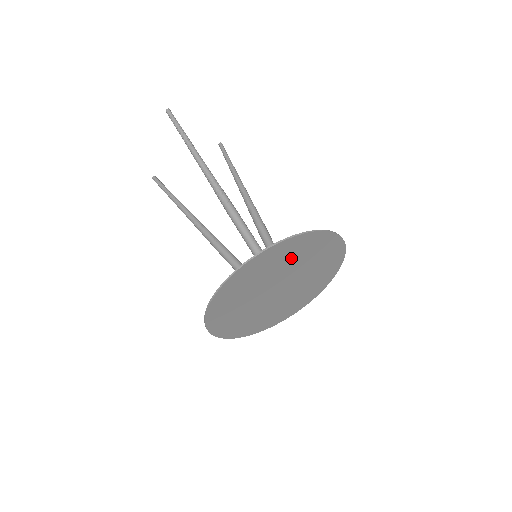
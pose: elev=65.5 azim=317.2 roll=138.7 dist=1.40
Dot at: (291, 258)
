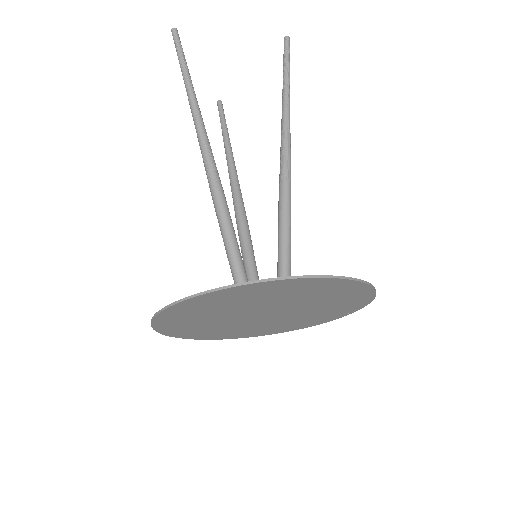
Dot at: (233, 303)
